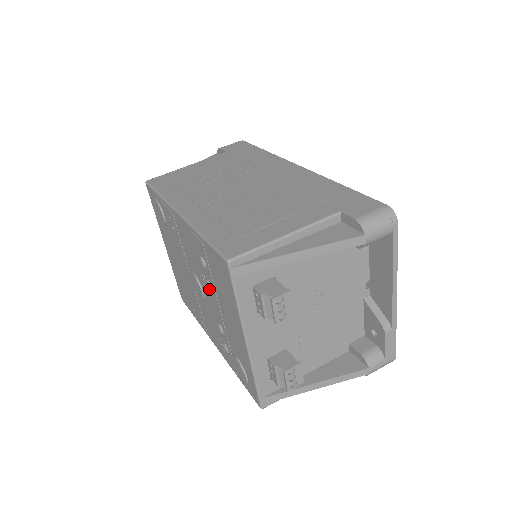
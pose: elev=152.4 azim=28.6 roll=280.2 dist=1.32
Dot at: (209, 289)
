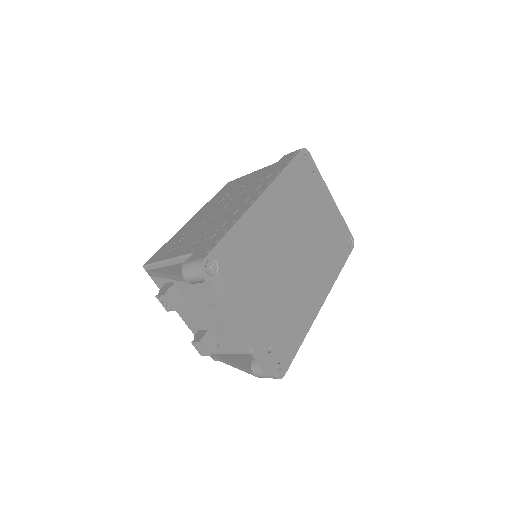
Dot at: occluded
